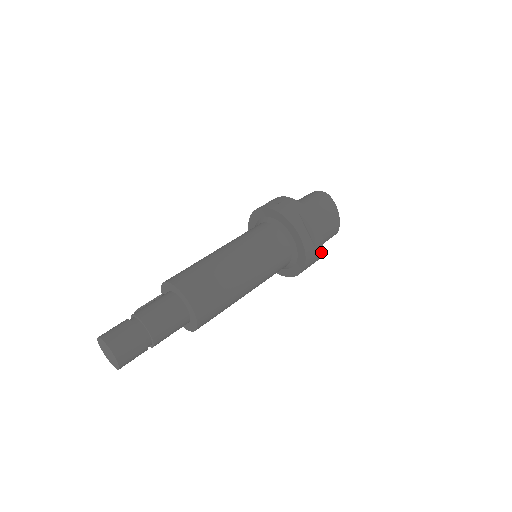
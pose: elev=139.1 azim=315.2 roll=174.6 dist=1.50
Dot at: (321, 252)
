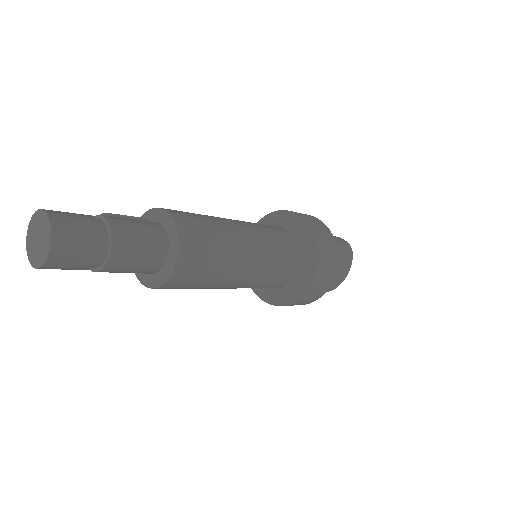
Dot at: (313, 301)
